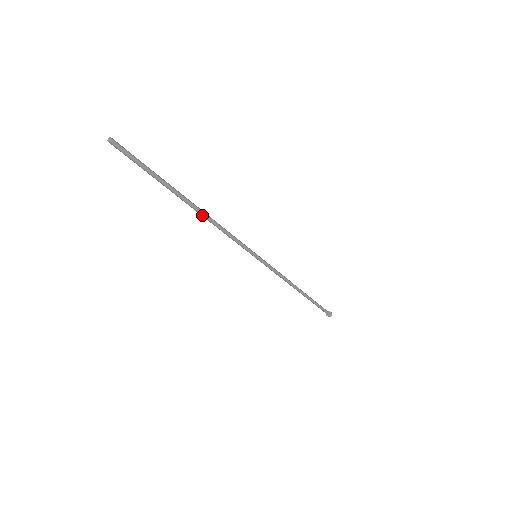
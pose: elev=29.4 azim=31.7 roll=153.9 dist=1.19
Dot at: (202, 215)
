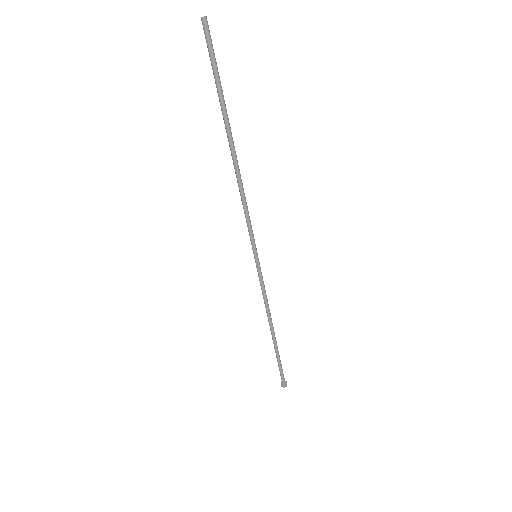
Dot at: (235, 167)
